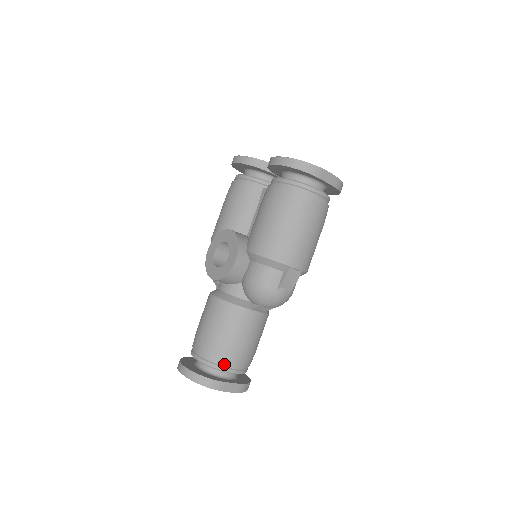
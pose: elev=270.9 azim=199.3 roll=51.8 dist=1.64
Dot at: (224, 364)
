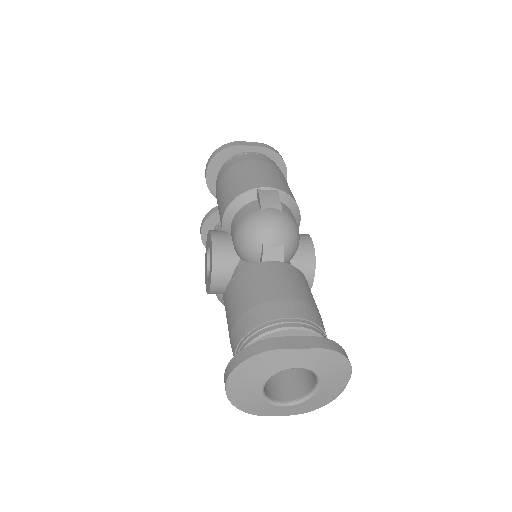
Dot at: (267, 324)
